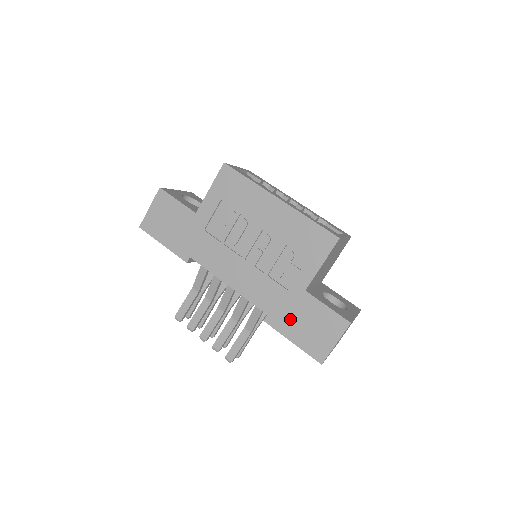
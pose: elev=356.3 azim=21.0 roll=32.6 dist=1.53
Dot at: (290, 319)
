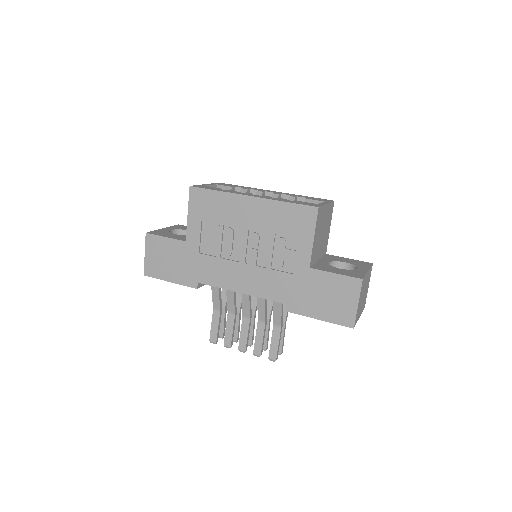
Dot at: (308, 299)
